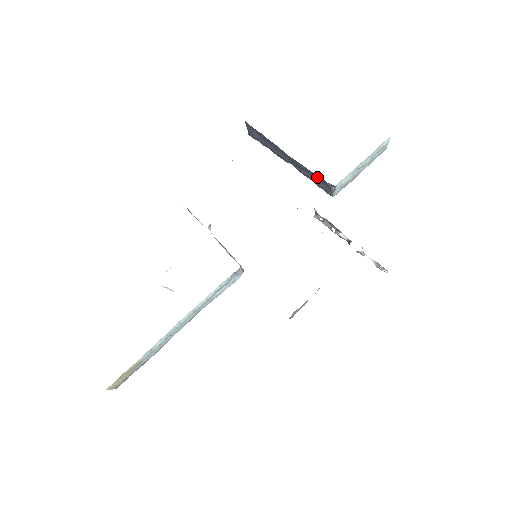
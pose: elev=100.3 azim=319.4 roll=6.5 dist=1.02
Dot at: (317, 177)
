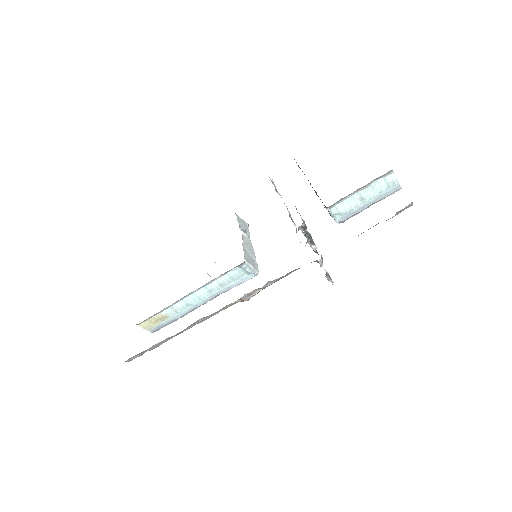
Dot at: occluded
